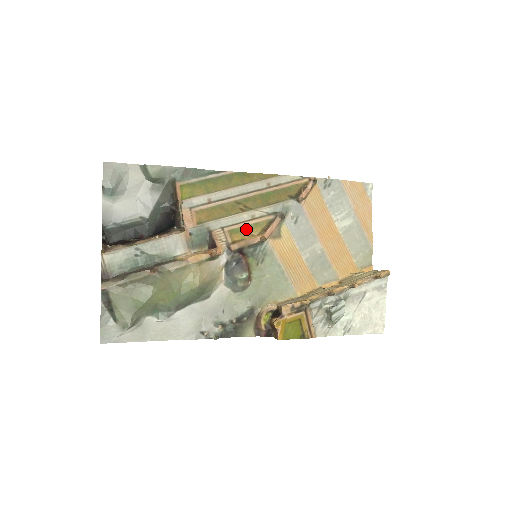
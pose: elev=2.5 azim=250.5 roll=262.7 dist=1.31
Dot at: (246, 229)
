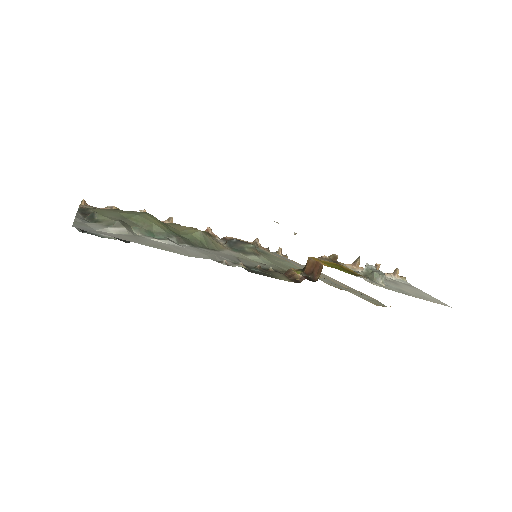
Dot at: occluded
